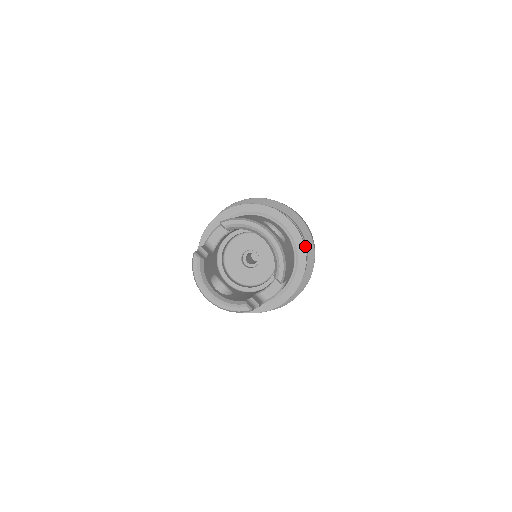
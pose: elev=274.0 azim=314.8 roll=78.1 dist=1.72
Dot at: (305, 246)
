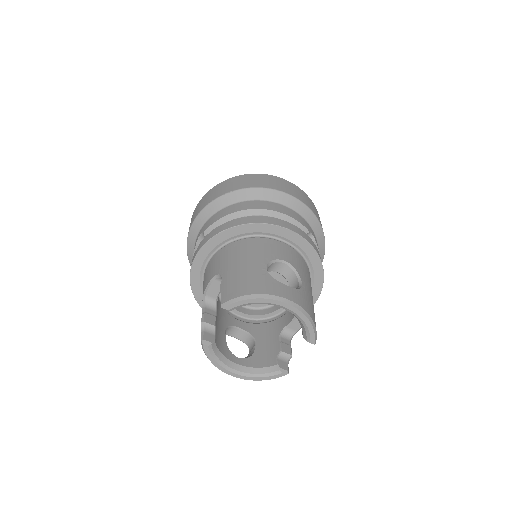
Dot at: (313, 239)
